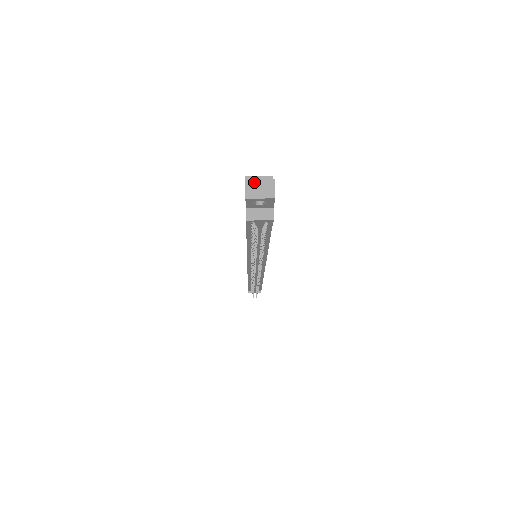
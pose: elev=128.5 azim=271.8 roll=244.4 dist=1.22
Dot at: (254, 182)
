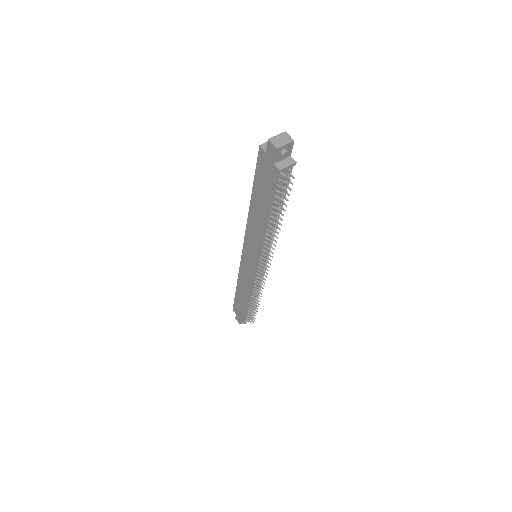
Dot at: (274, 138)
